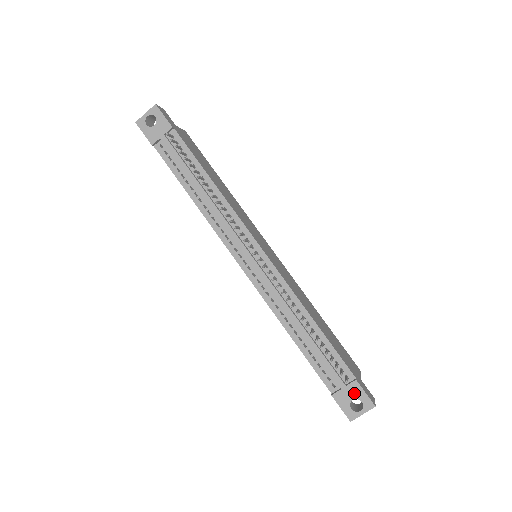
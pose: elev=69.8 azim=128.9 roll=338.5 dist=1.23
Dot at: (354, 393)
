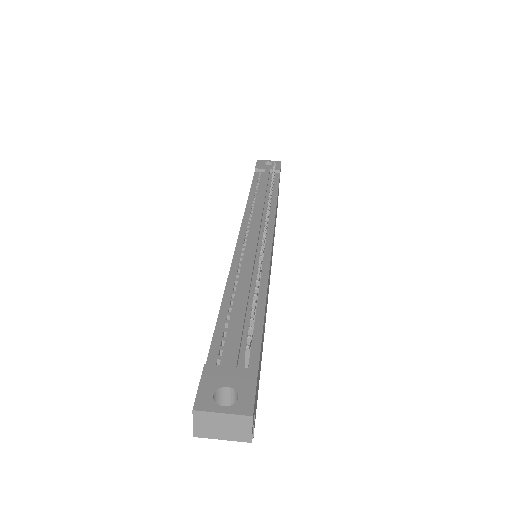
Dot at: (239, 380)
